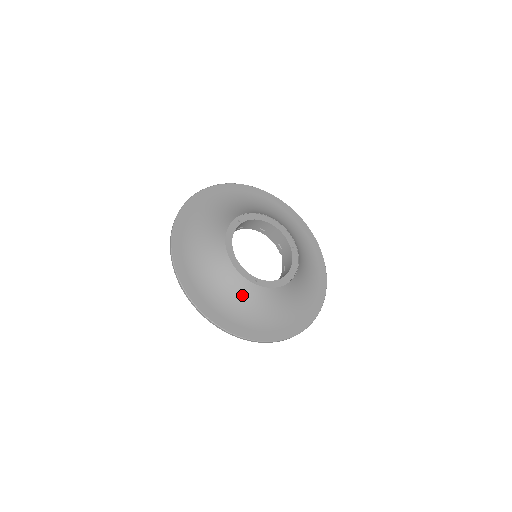
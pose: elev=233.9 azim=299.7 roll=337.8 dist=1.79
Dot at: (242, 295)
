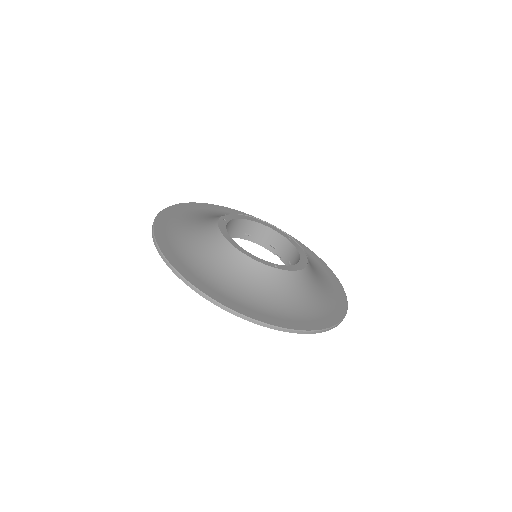
Dot at: (267, 285)
